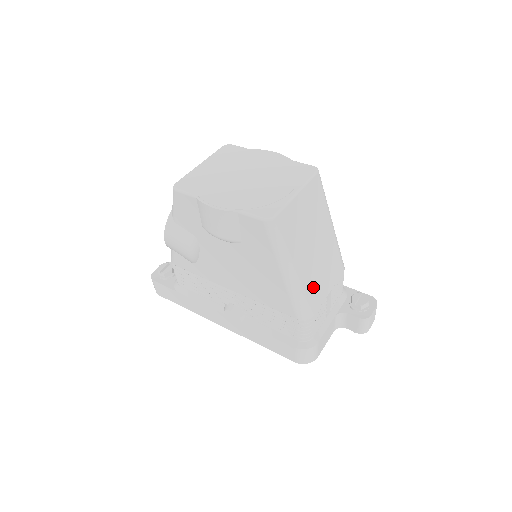
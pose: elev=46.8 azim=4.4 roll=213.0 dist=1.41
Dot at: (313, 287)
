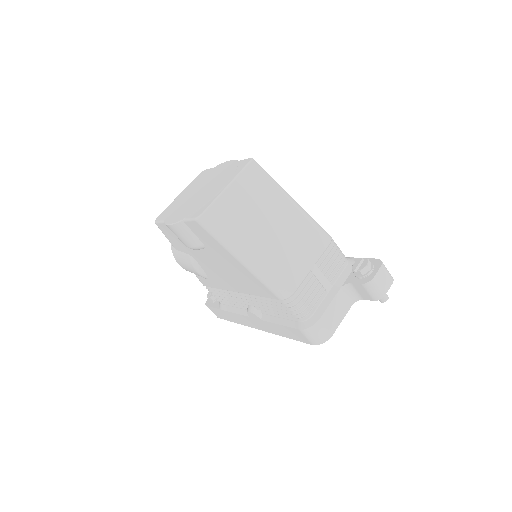
Dot at: (283, 265)
